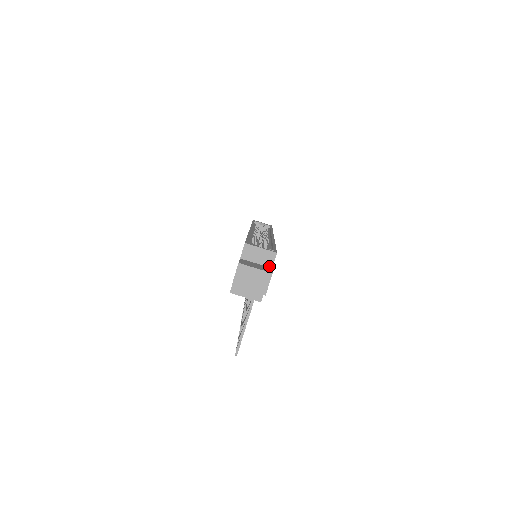
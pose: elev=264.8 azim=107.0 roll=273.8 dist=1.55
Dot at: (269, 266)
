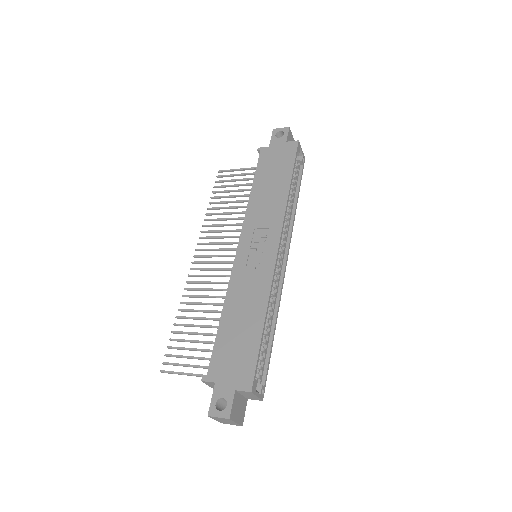
Dot at: (248, 398)
